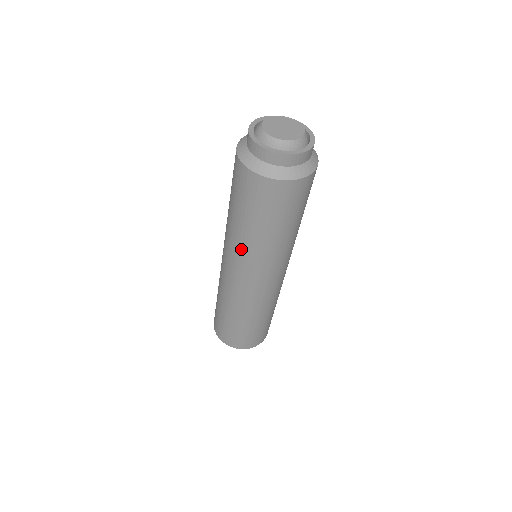
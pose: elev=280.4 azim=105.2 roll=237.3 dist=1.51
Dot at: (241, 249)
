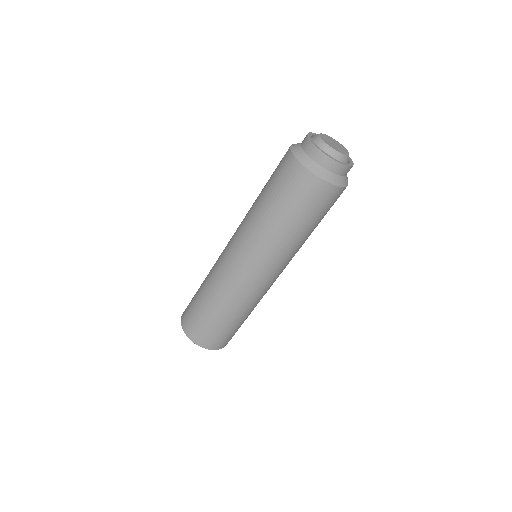
Dot at: (250, 229)
